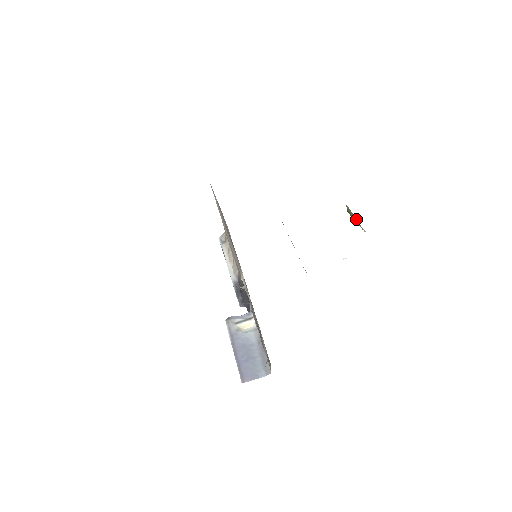
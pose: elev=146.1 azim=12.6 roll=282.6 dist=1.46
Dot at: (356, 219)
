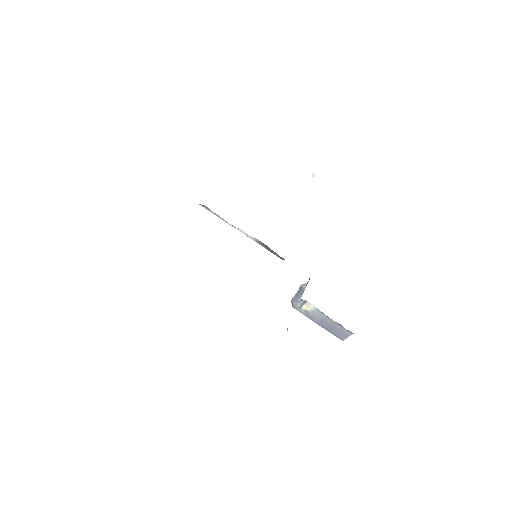
Dot at: occluded
